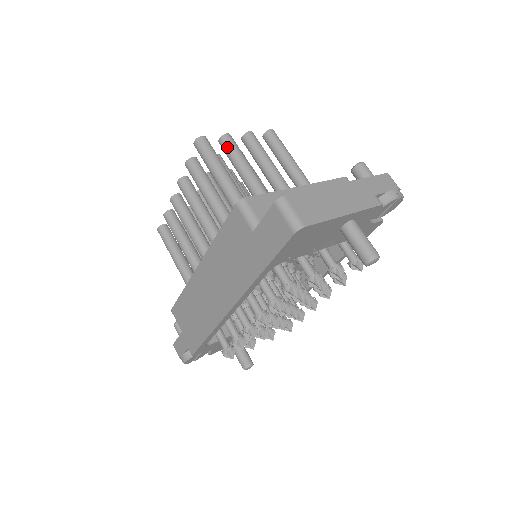
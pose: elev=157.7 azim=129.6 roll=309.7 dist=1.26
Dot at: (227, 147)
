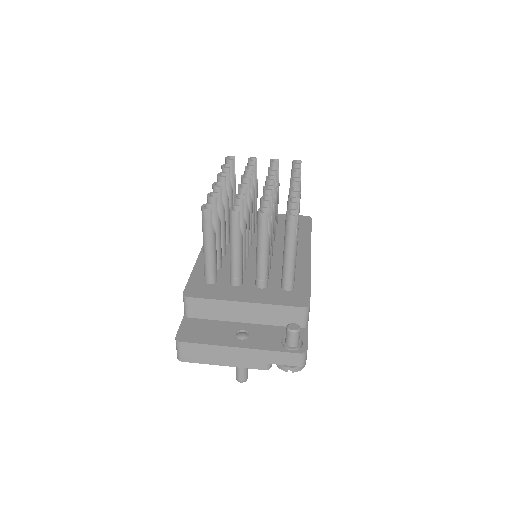
Dot at: (229, 221)
